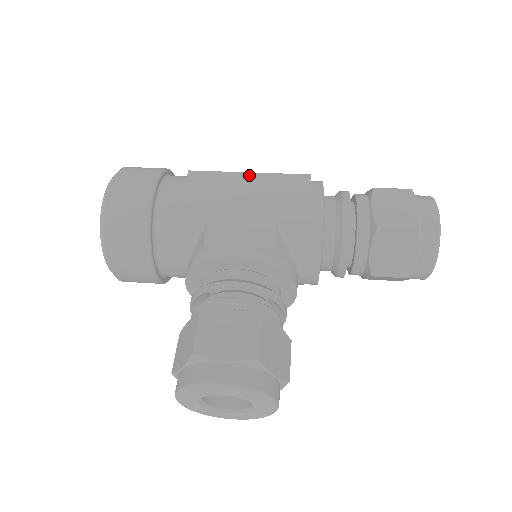
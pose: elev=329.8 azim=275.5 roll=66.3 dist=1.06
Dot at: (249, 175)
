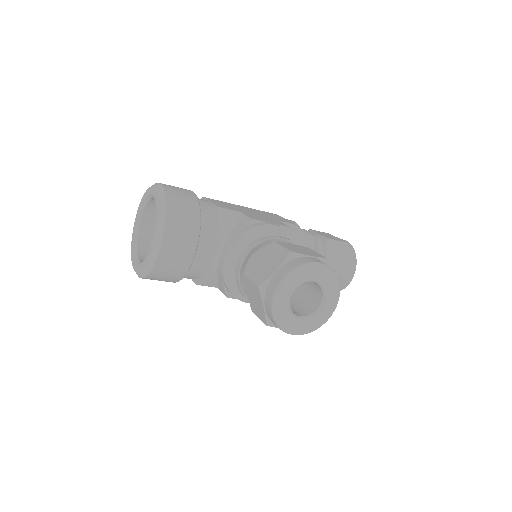
Dot at: (243, 206)
